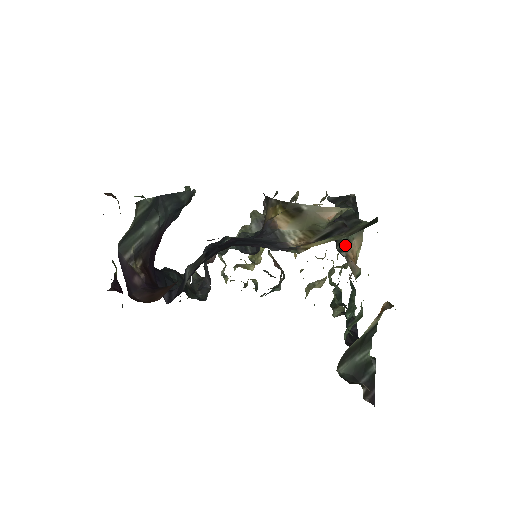
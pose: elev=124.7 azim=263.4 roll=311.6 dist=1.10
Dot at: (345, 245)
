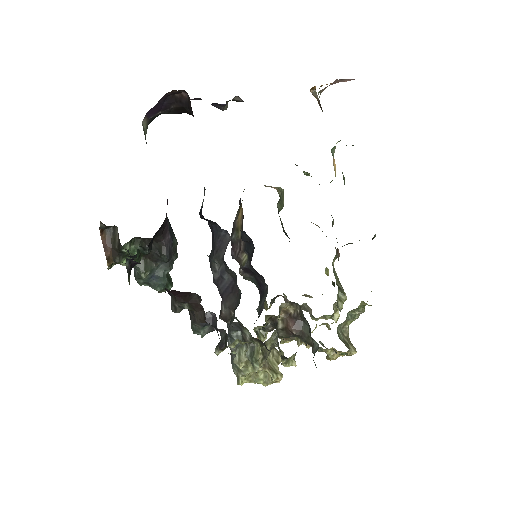
Dot at: occluded
